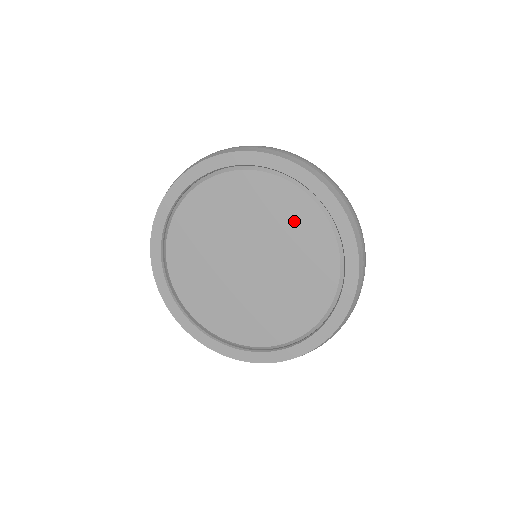
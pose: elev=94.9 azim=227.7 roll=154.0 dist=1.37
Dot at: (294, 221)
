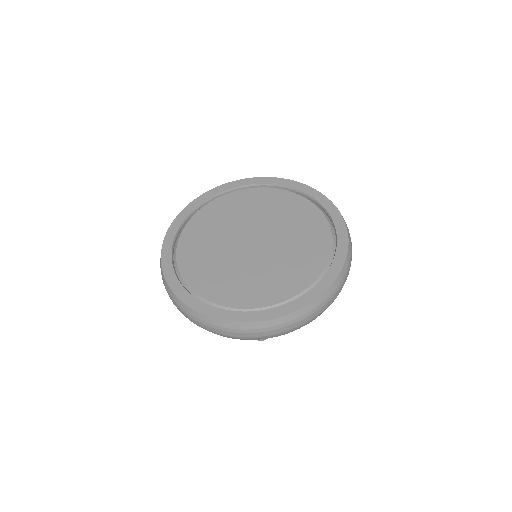
Dot at: (297, 215)
